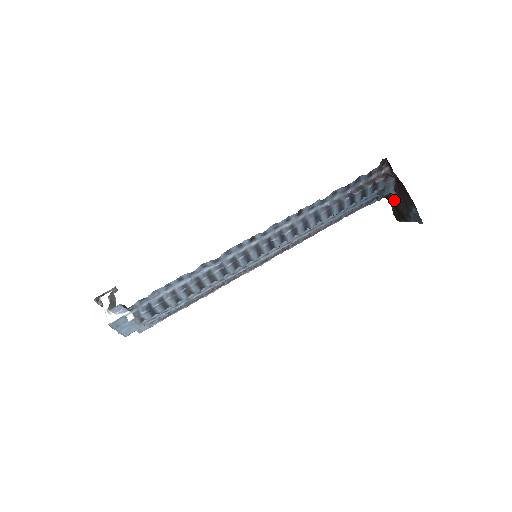
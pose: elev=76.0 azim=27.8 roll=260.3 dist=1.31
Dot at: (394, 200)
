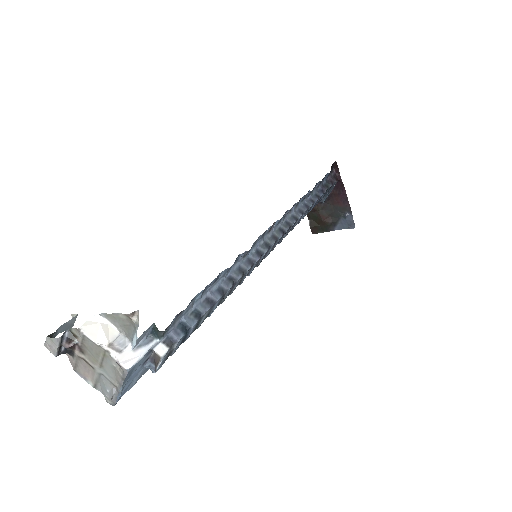
Dot at: (317, 211)
